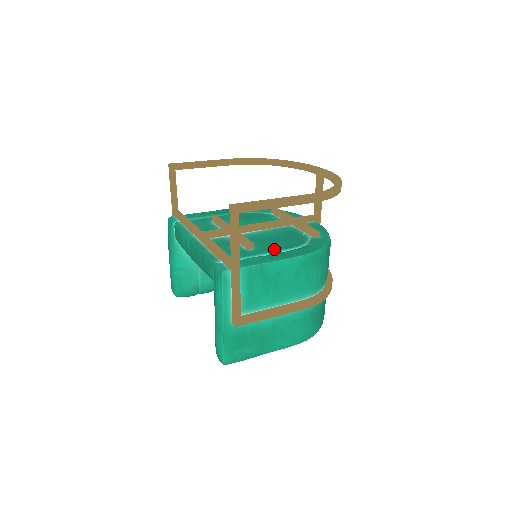
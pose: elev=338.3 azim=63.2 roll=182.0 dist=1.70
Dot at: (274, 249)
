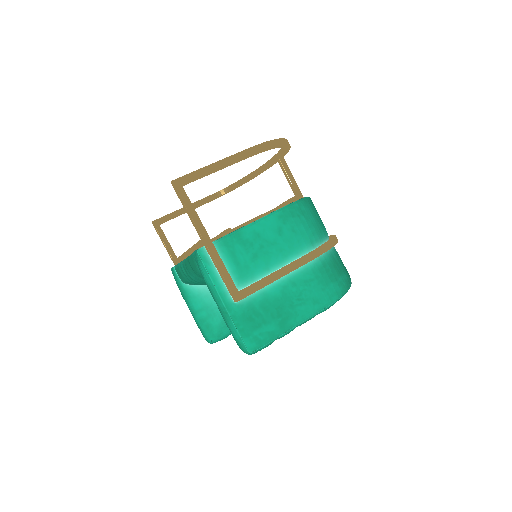
Dot at: occluded
